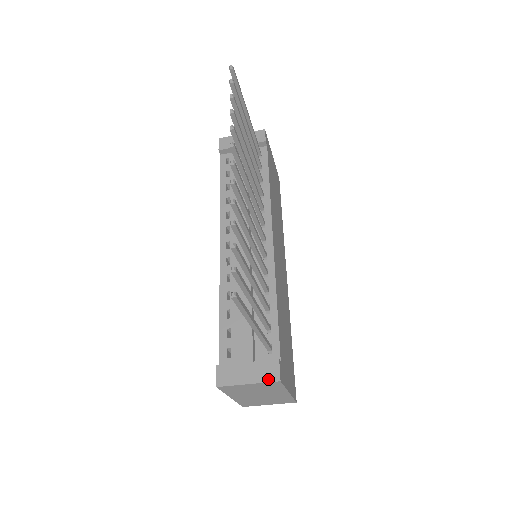
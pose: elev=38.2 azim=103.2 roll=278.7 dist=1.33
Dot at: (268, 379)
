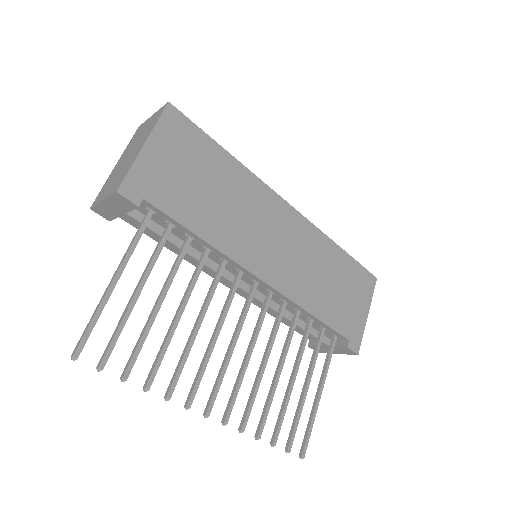
Dot at: (349, 354)
